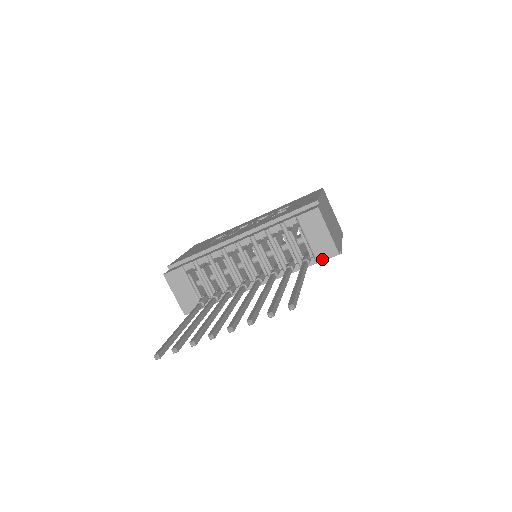
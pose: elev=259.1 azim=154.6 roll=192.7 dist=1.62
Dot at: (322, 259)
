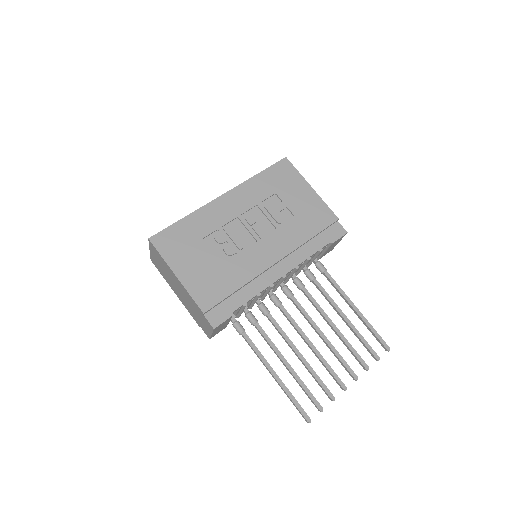
Dot at: occluded
